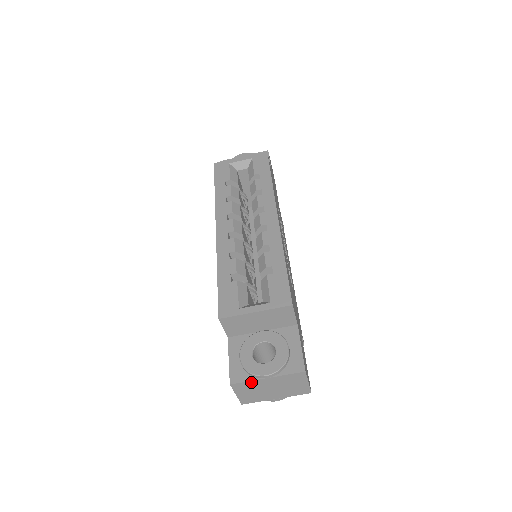
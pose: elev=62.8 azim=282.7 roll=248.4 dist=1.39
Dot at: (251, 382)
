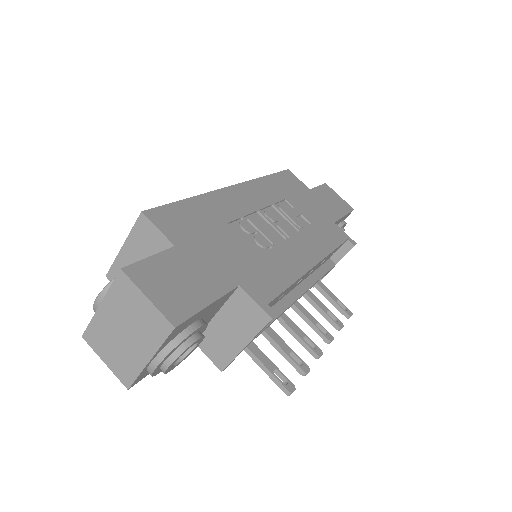
Dot at: (95, 323)
